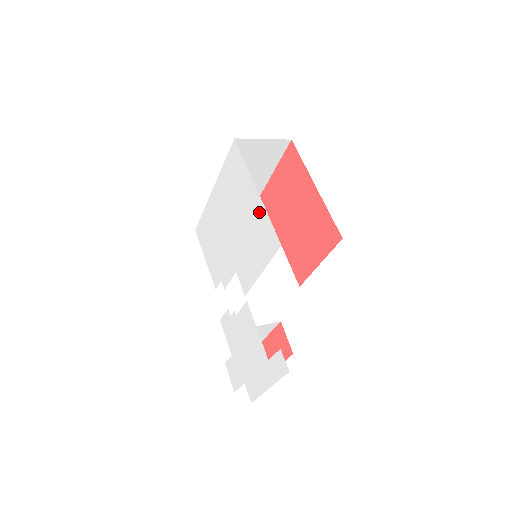
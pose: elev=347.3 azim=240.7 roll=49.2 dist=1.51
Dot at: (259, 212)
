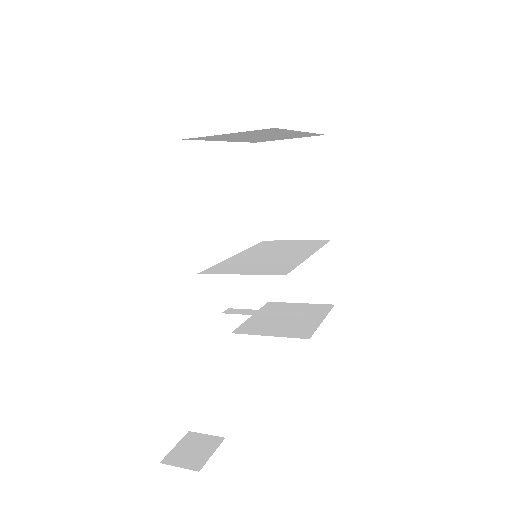
Dot at: occluded
